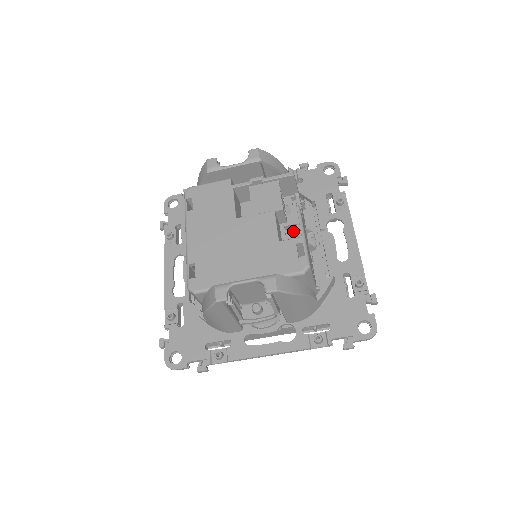
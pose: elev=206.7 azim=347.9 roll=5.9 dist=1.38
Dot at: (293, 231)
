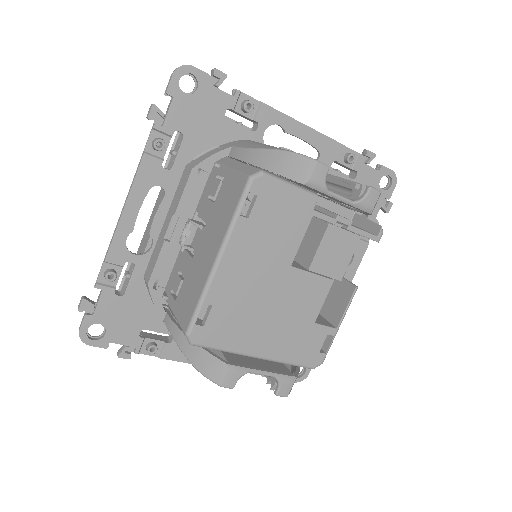
Dot at: occluded
